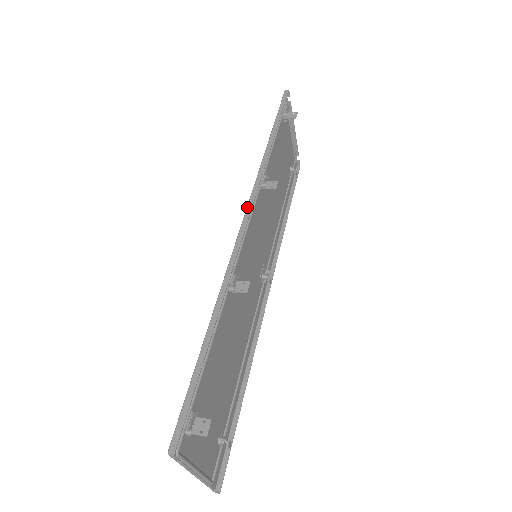
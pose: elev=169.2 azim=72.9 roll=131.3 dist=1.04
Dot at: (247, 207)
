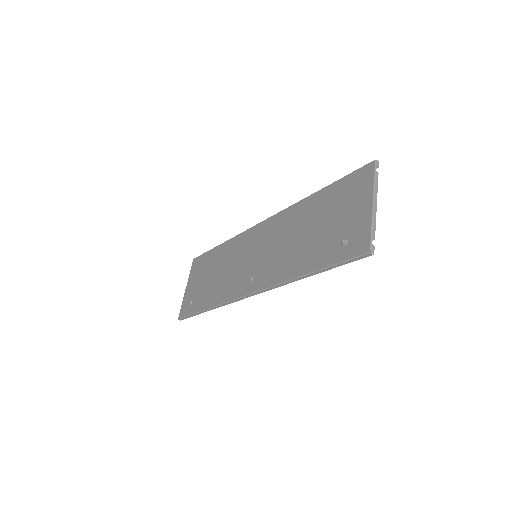
Dot at: (257, 224)
